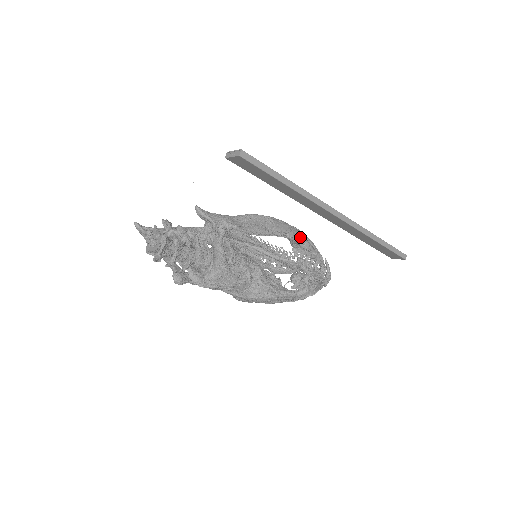
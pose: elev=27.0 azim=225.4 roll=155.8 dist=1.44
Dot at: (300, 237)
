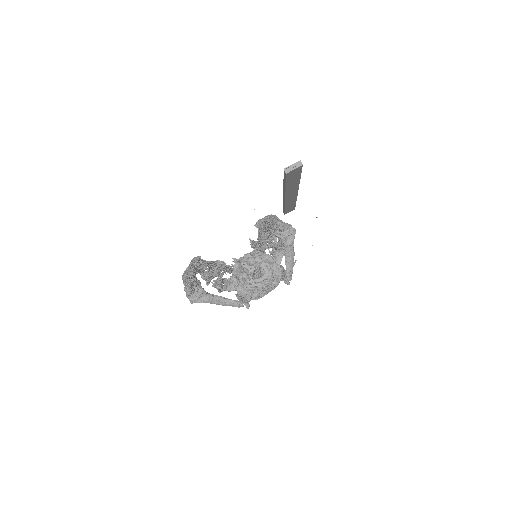
Dot at: occluded
